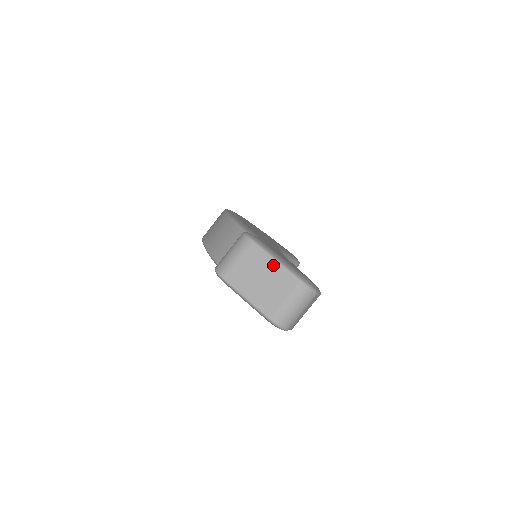
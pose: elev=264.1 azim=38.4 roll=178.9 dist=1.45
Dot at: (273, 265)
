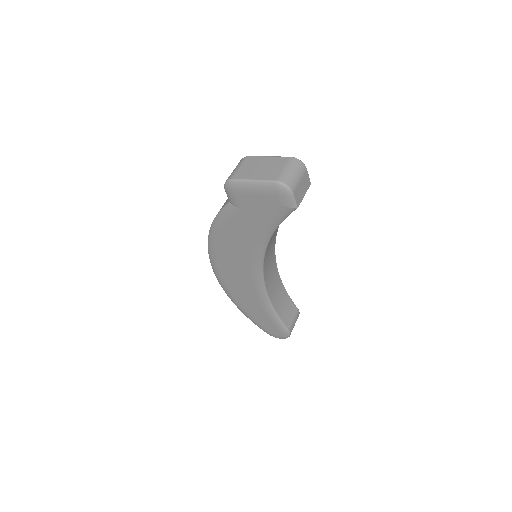
Dot at: (267, 159)
